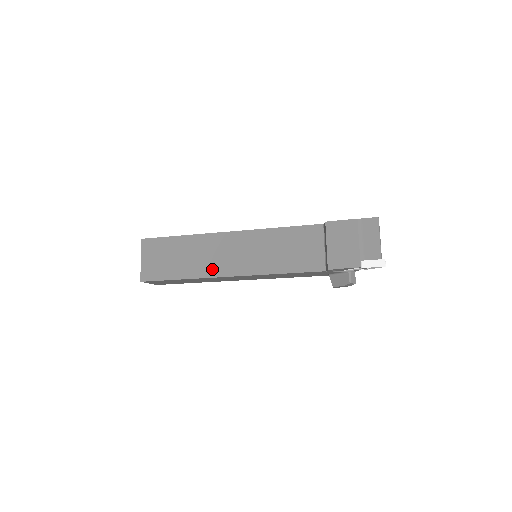
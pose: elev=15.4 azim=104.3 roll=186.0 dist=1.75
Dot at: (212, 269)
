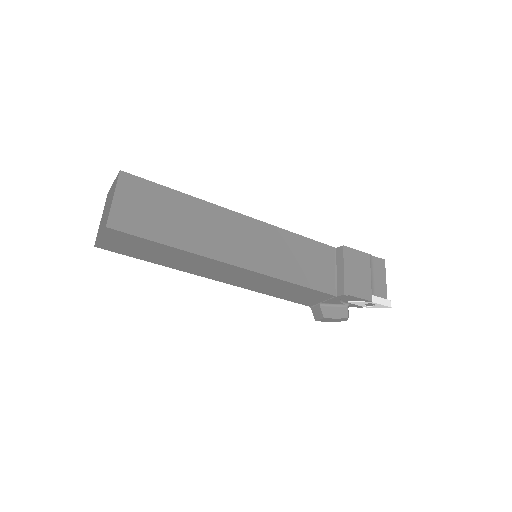
Dot at: (216, 249)
